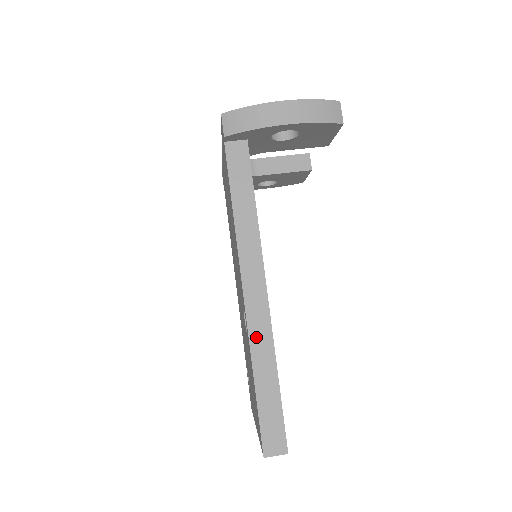
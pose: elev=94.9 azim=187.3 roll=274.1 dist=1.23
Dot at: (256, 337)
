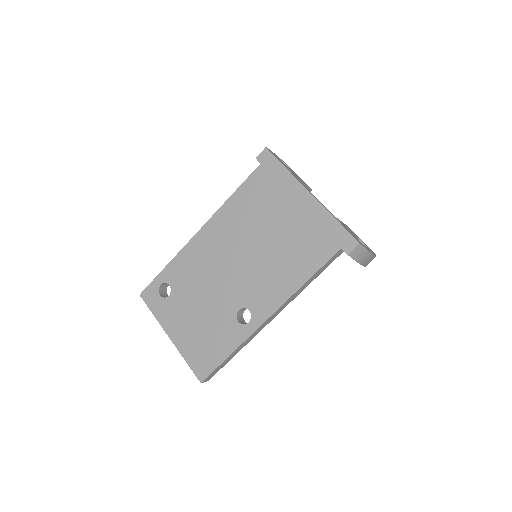
Dot at: (251, 337)
